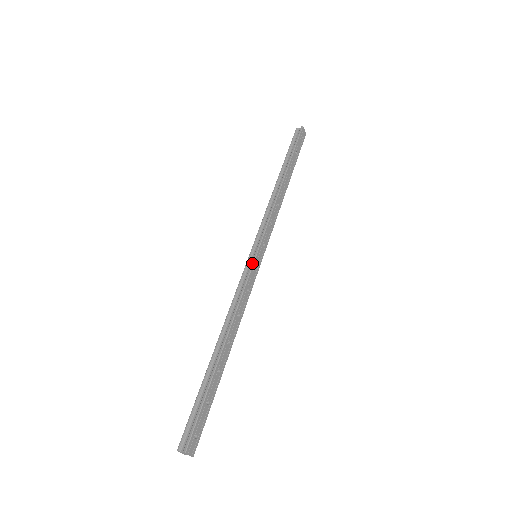
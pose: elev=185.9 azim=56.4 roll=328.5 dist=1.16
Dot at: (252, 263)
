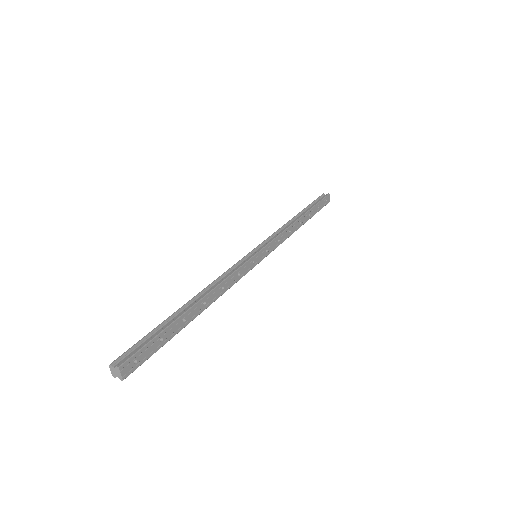
Dot at: (251, 256)
